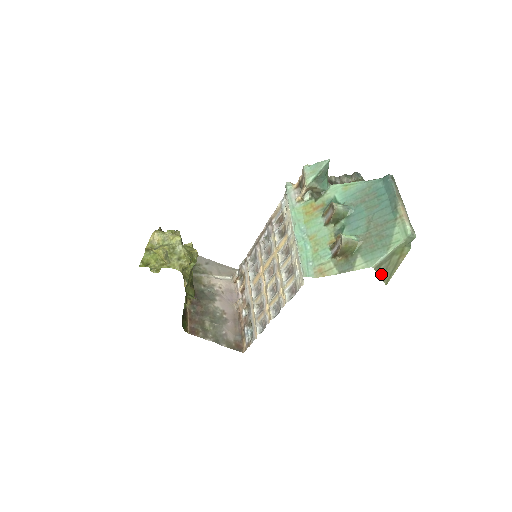
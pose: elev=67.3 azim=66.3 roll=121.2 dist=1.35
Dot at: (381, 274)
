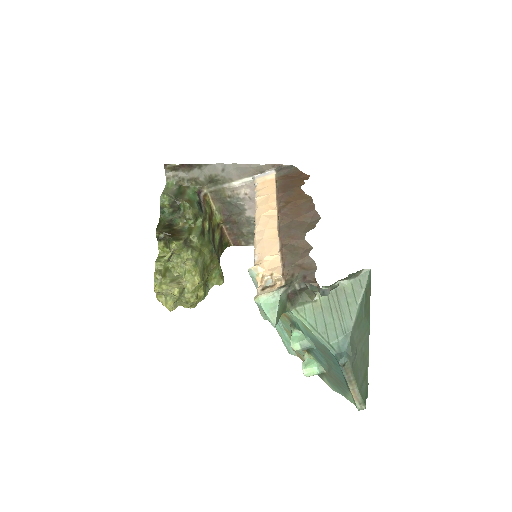
Dot at: occluded
